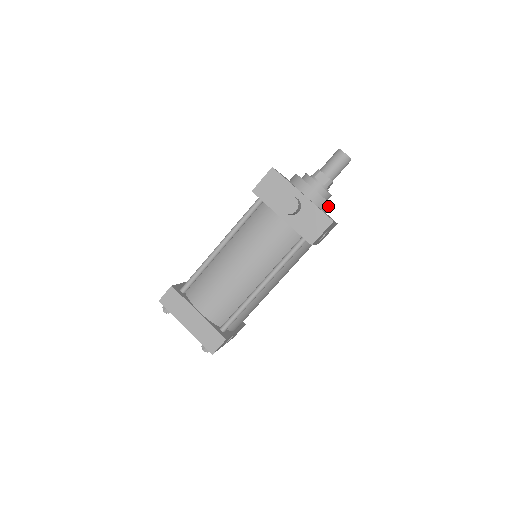
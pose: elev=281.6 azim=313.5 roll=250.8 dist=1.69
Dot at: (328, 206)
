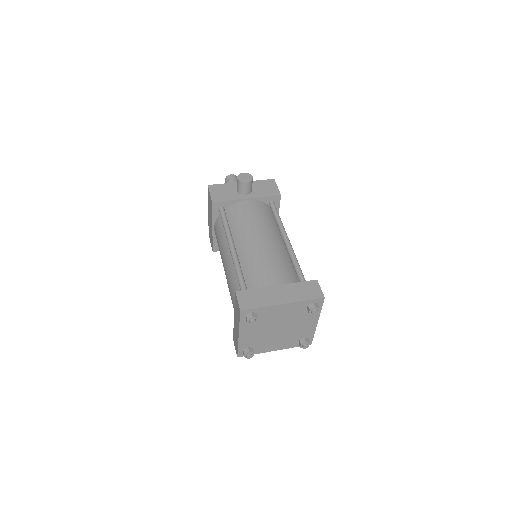
Dot at: occluded
